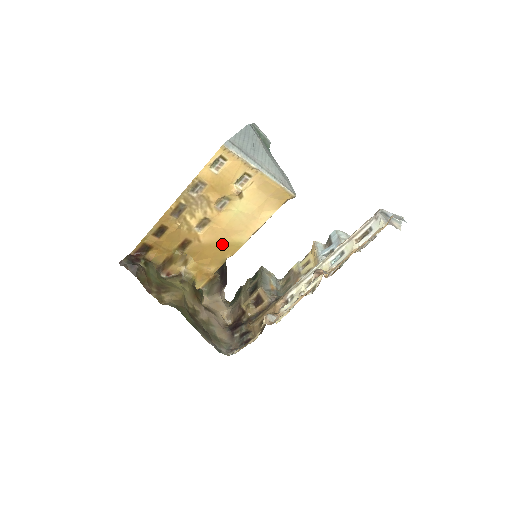
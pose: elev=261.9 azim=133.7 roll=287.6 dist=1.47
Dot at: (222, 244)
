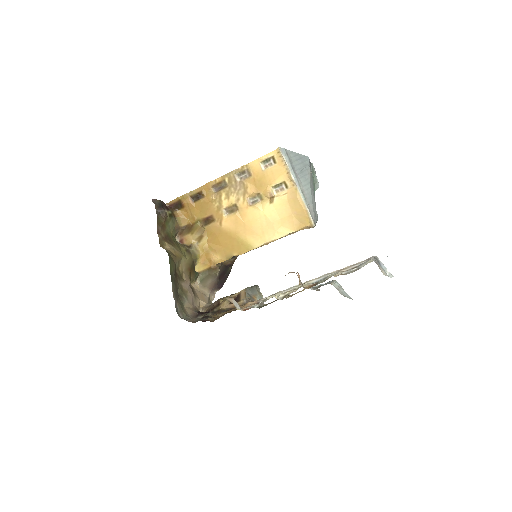
Dot at: (236, 238)
